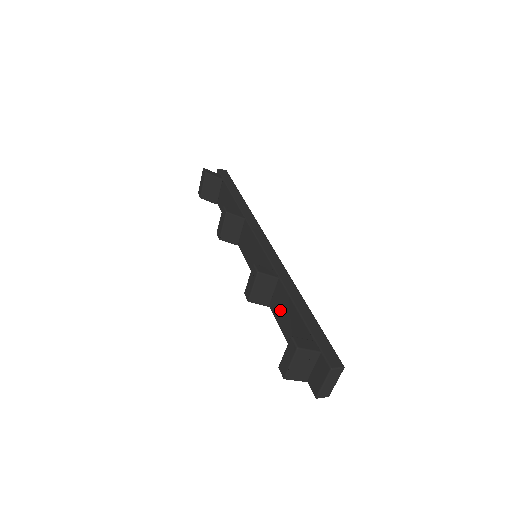
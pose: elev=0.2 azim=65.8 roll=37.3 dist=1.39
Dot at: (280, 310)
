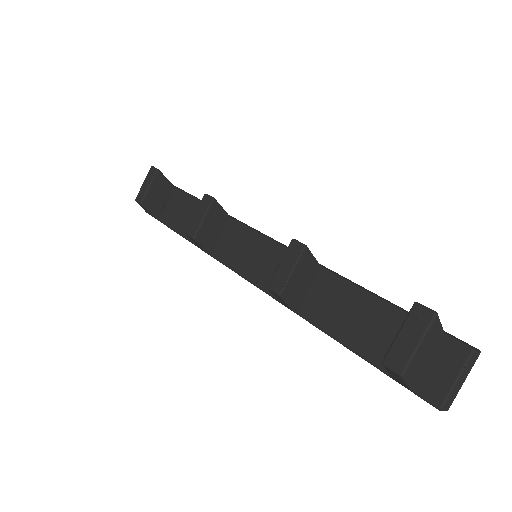
Dot at: (326, 308)
